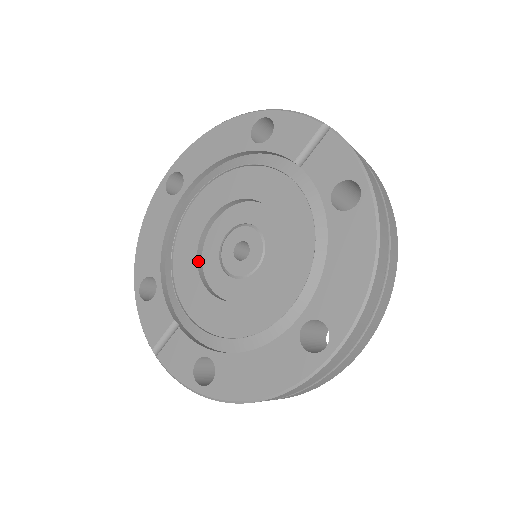
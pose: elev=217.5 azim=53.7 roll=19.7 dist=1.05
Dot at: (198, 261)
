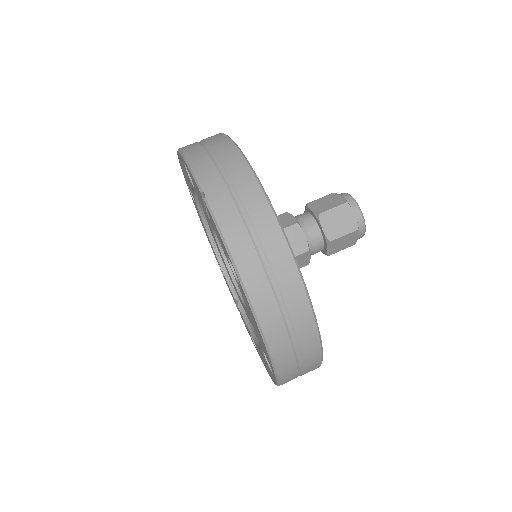
Dot at: (226, 261)
